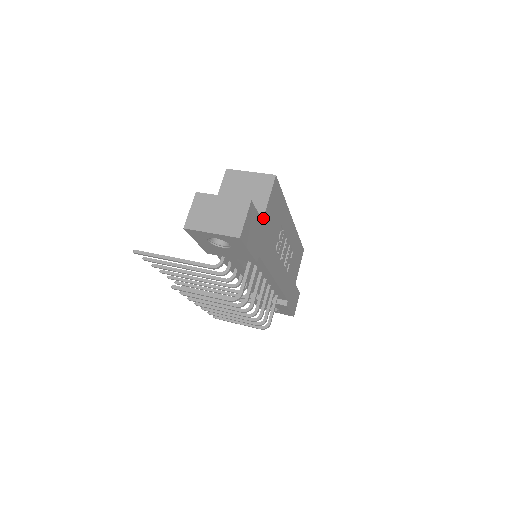
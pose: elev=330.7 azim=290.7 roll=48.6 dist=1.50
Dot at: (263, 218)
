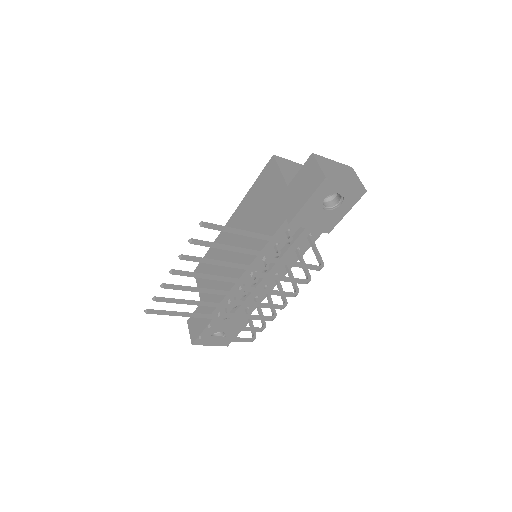
Dot at: occluded
